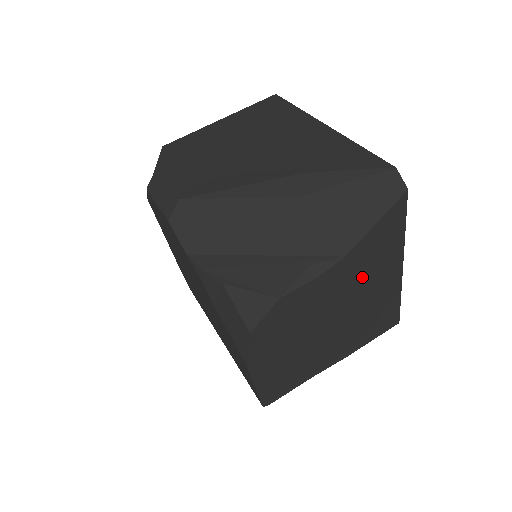
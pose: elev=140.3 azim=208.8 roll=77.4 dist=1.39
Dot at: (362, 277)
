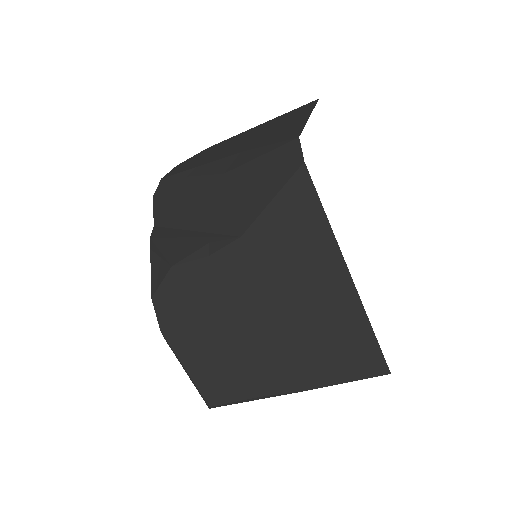
Dot at: (282, 274)
